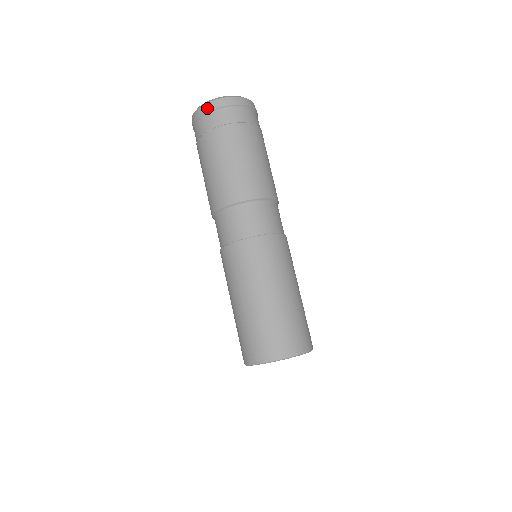
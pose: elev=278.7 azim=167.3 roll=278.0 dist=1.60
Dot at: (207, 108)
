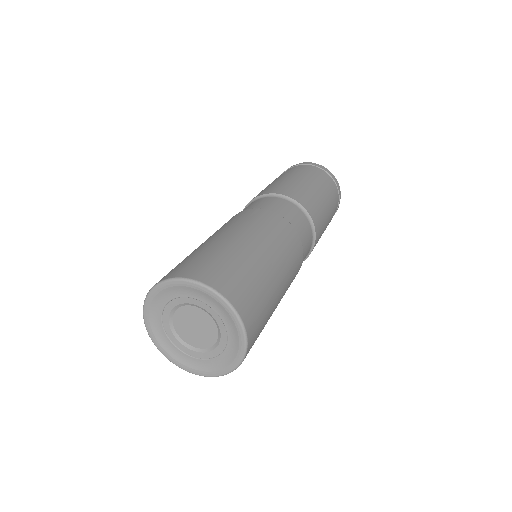
Dot at: (309, 163)
